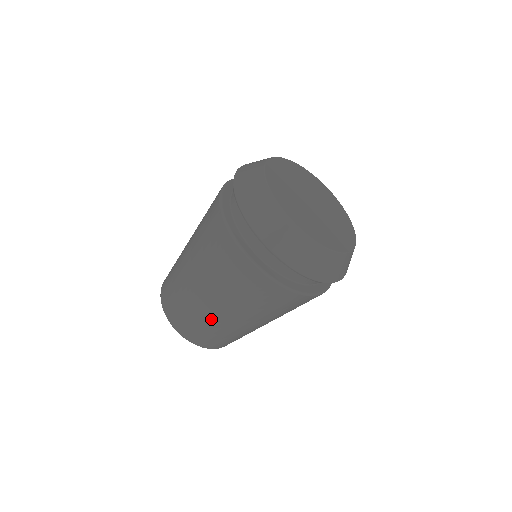
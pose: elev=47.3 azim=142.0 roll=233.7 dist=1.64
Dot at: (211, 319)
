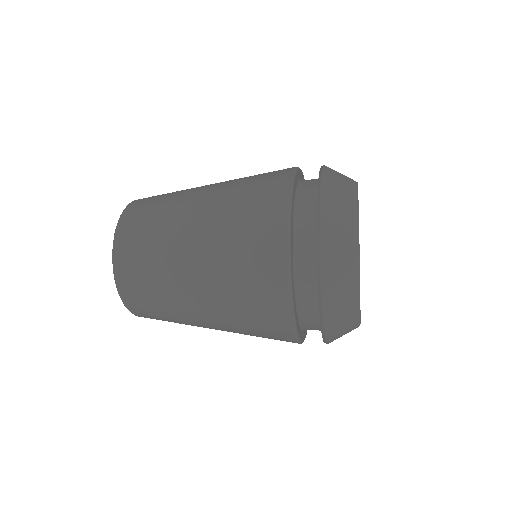
Dot at: (182, 314)
